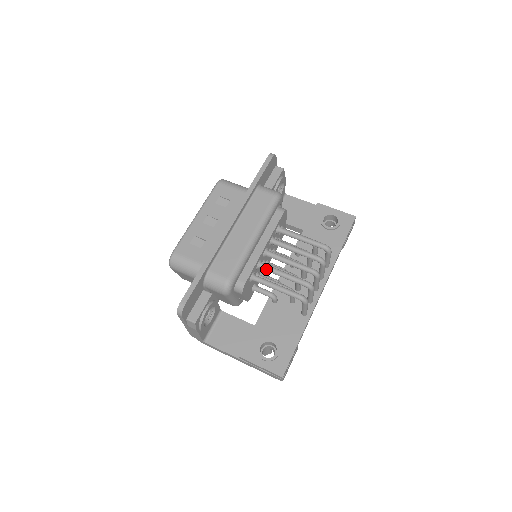
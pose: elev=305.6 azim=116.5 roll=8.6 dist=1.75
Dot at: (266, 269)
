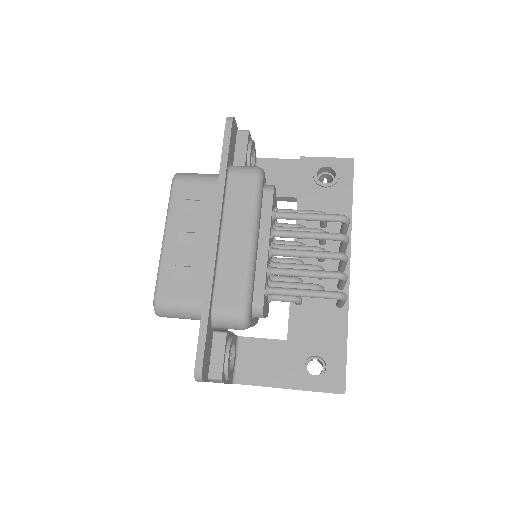
Dot at: (280, 274)
